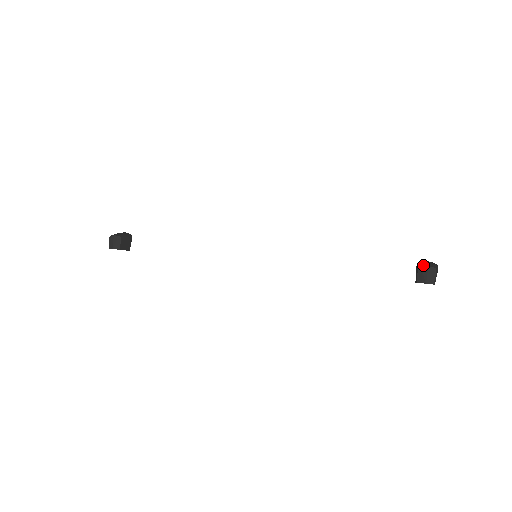
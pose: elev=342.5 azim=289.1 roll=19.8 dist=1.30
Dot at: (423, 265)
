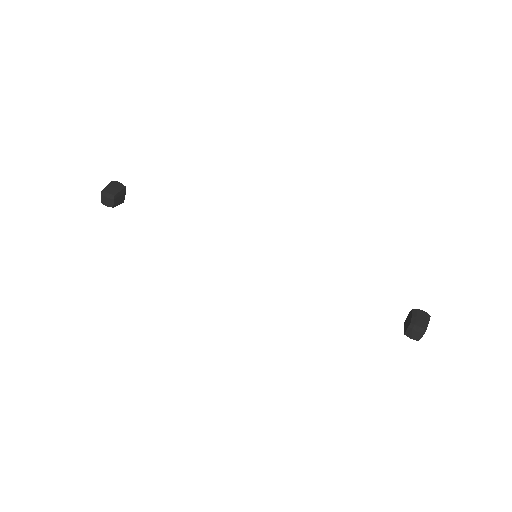
Dot at: (416, 323)
